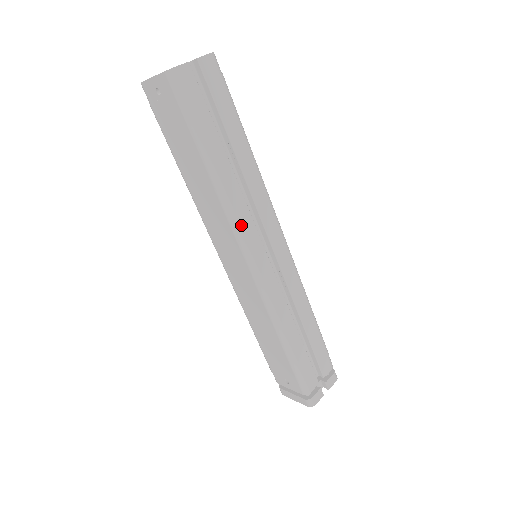
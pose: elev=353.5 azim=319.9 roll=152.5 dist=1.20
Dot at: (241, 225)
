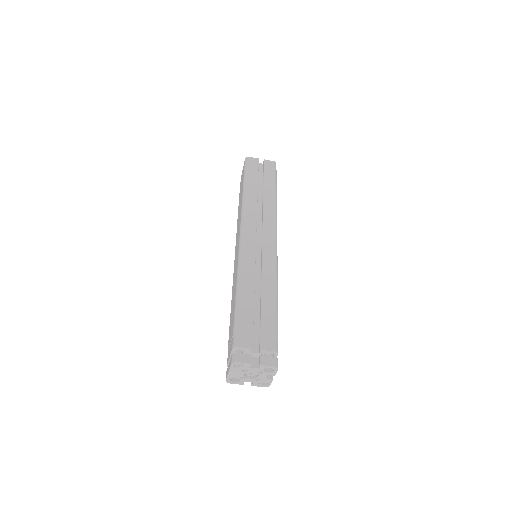
Dot at: (247, 216)
